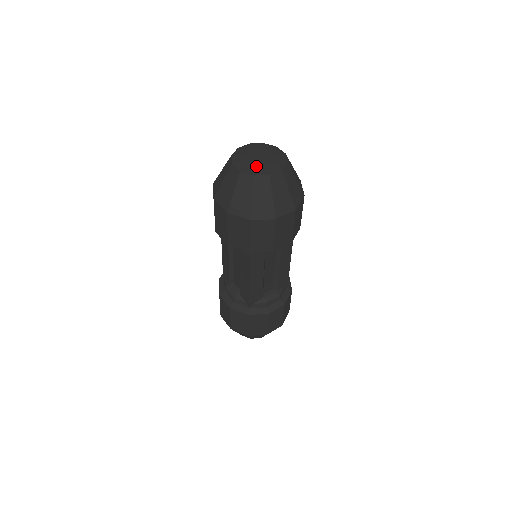
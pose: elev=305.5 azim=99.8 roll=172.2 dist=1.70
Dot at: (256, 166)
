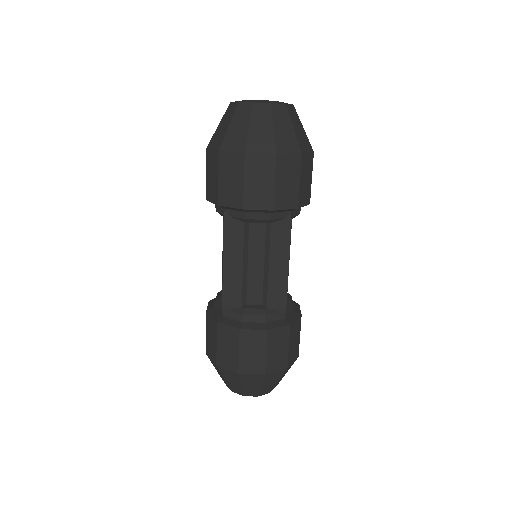
Dot at: (248, 100)
